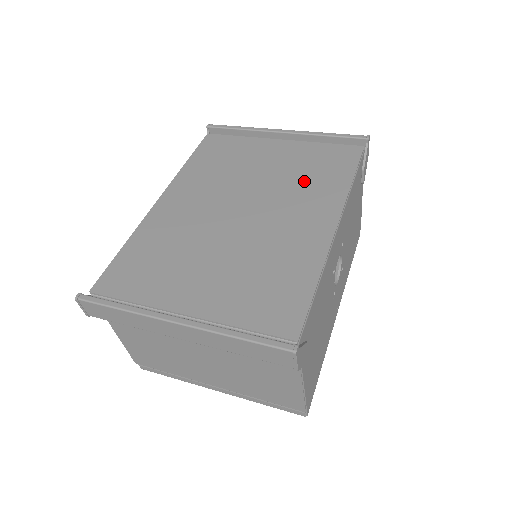
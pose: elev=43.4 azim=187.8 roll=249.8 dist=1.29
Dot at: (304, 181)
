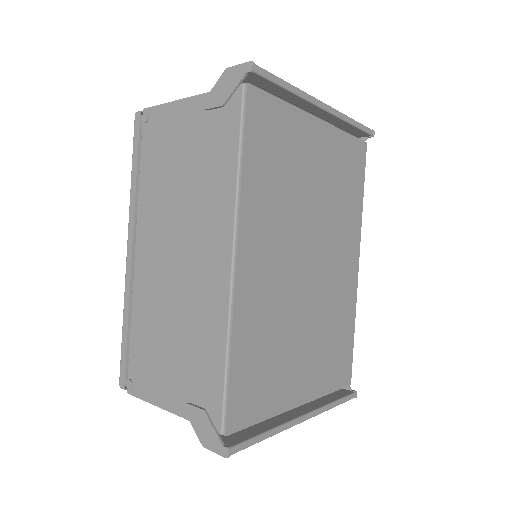
Dot at: (340, 205)
